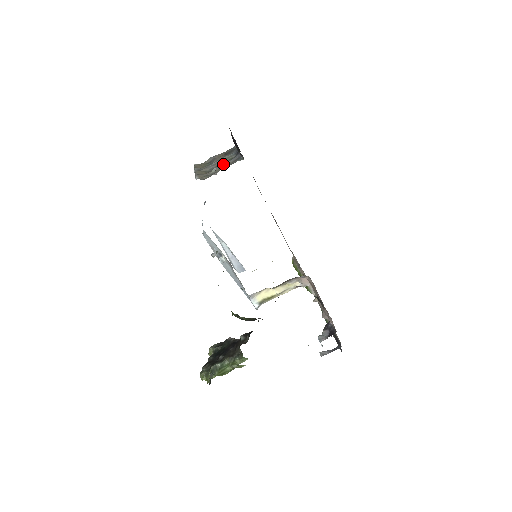
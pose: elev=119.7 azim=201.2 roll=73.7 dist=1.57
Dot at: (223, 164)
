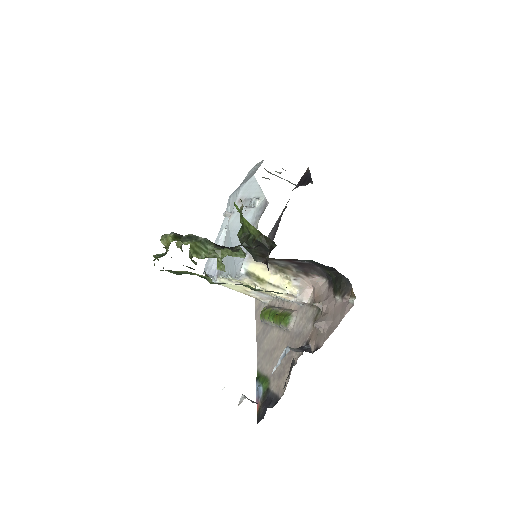
Dot at: occluded
